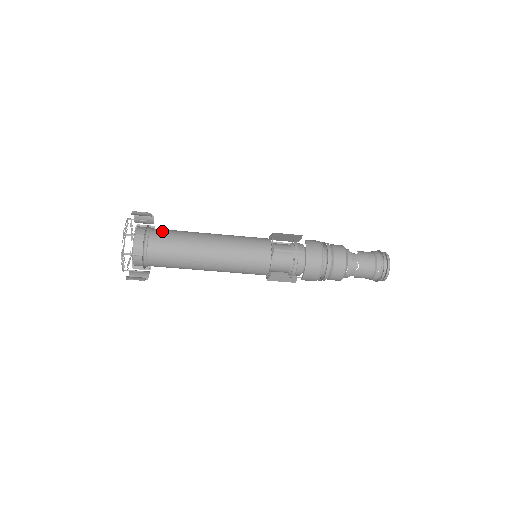
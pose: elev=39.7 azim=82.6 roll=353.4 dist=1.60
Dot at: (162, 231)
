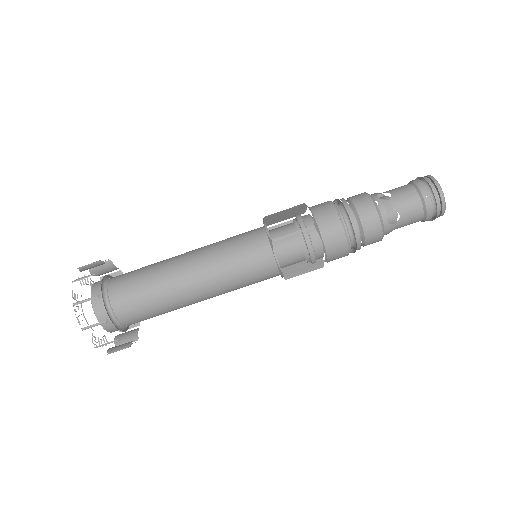
Dot at: occluded
